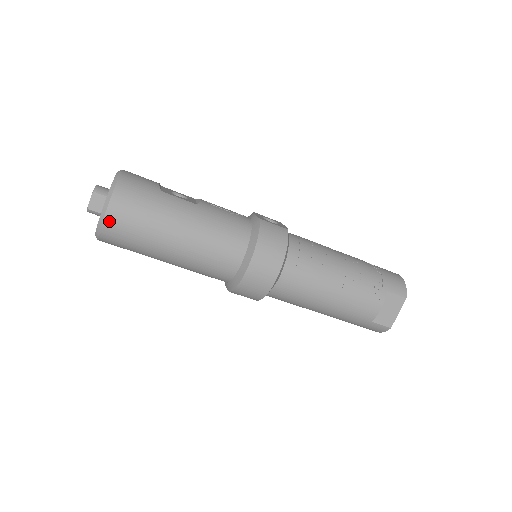
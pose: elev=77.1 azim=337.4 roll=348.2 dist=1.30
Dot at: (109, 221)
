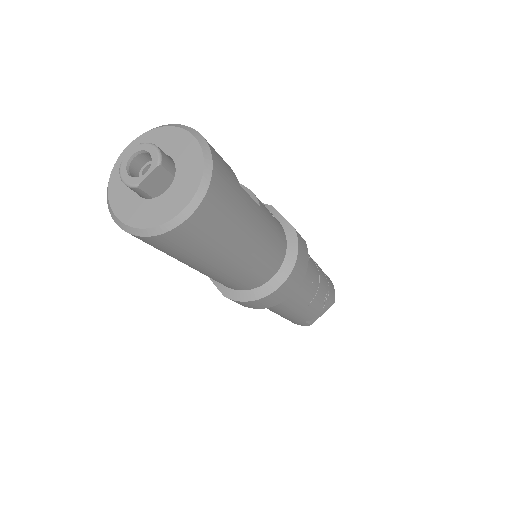
Dot at: (185, 228)
